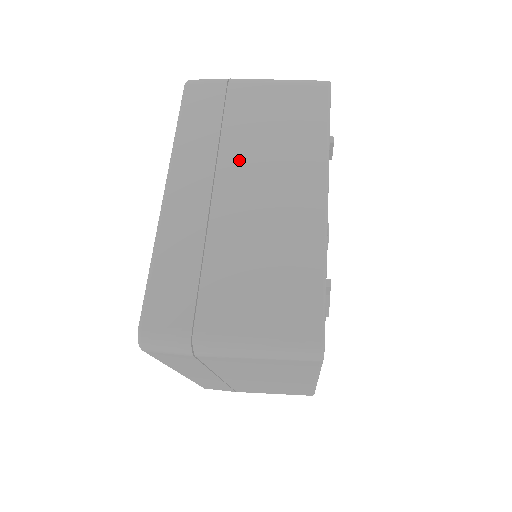
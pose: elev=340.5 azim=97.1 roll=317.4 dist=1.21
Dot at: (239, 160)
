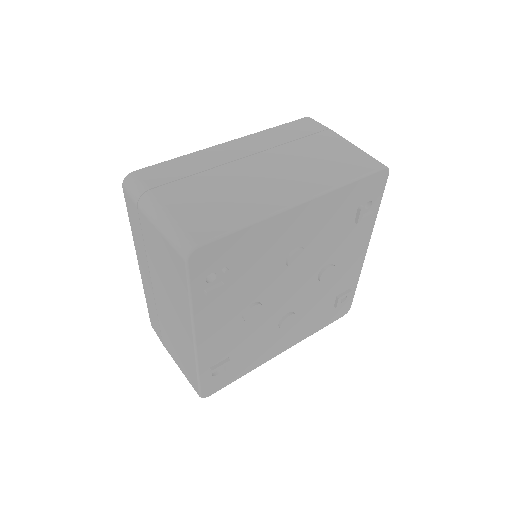
Dot at: (156, 278)
